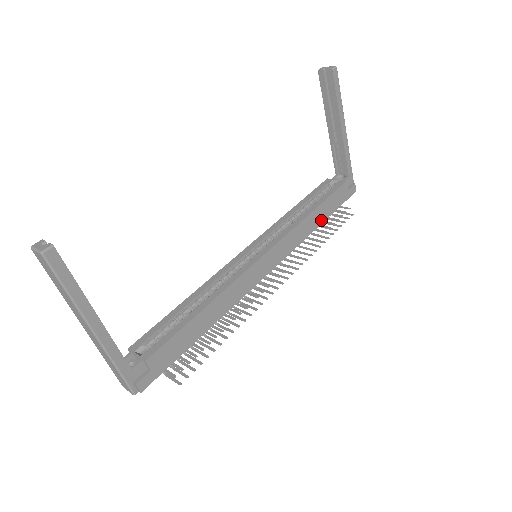
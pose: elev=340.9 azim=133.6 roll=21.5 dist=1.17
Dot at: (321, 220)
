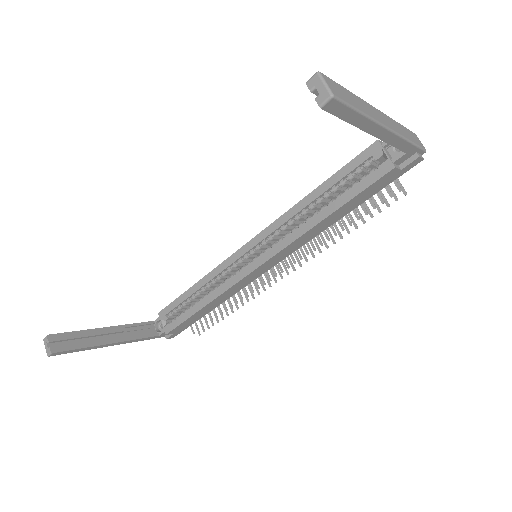
Dot at: (346, 212)
